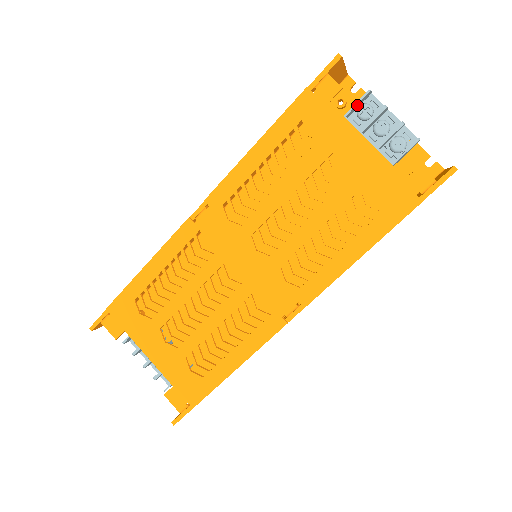
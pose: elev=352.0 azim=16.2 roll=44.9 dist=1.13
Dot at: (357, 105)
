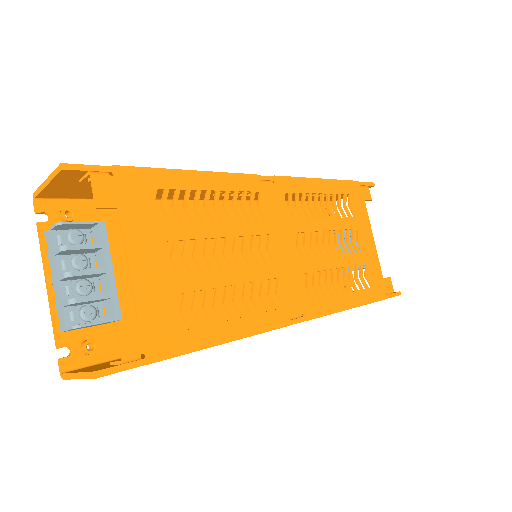
Dot at: occluded
